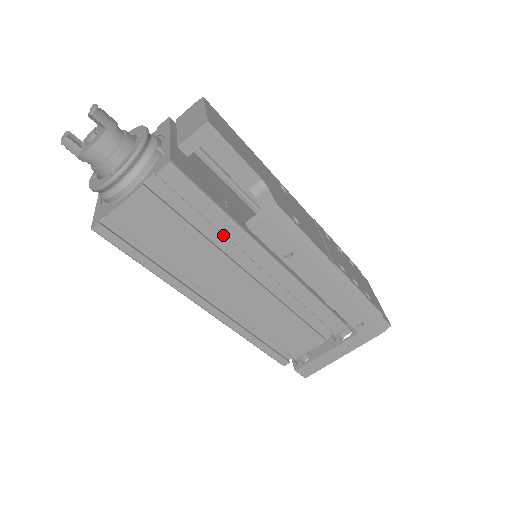
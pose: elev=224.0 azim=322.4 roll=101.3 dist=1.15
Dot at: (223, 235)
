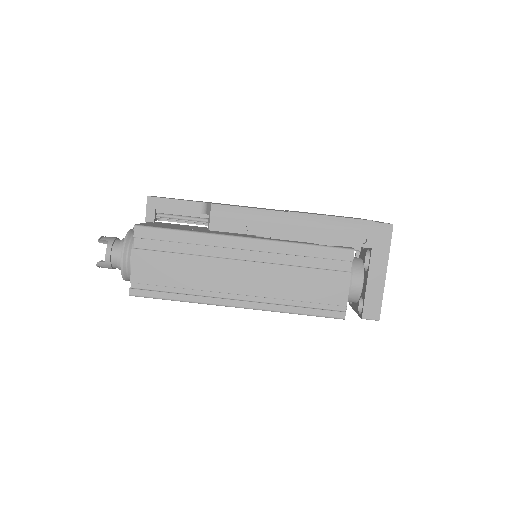
Dot at: (200, 246)
